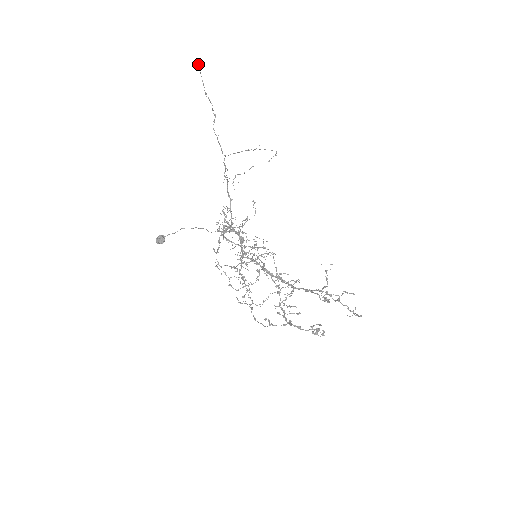
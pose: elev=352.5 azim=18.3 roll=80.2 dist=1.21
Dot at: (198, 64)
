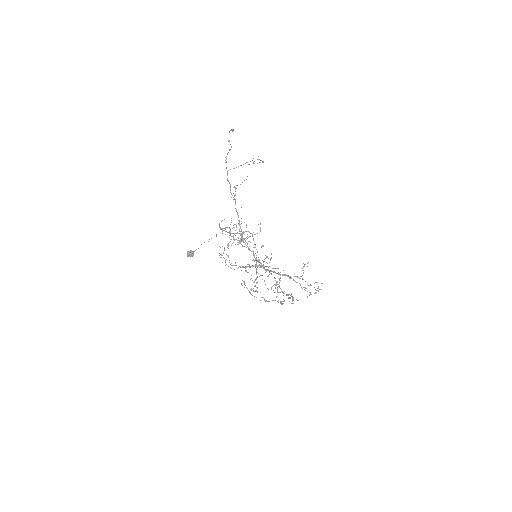
Dot at: (233, 130)
